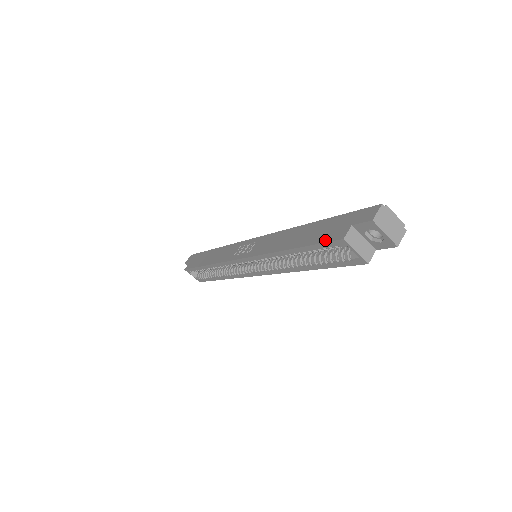
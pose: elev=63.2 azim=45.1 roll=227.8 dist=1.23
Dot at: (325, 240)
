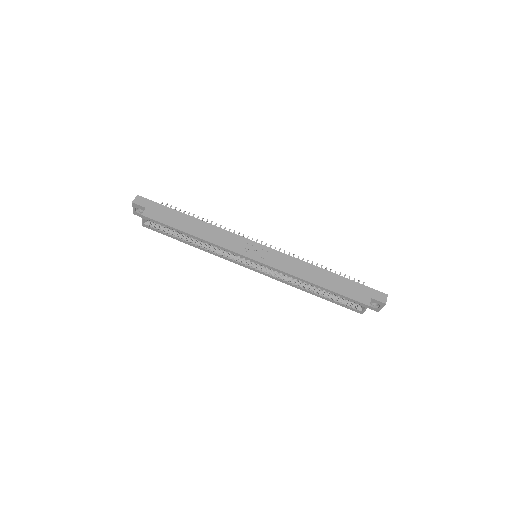
Dot at: (354, 298)
